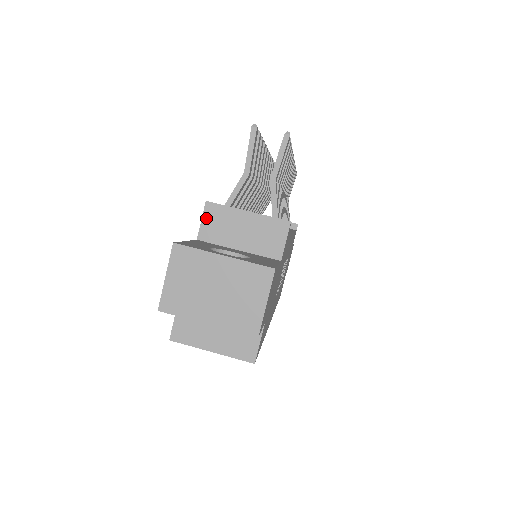
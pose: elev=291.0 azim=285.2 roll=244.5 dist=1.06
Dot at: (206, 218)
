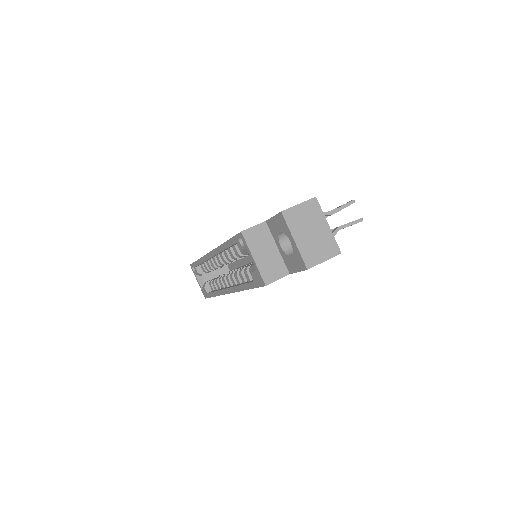
Dot at: occluded
